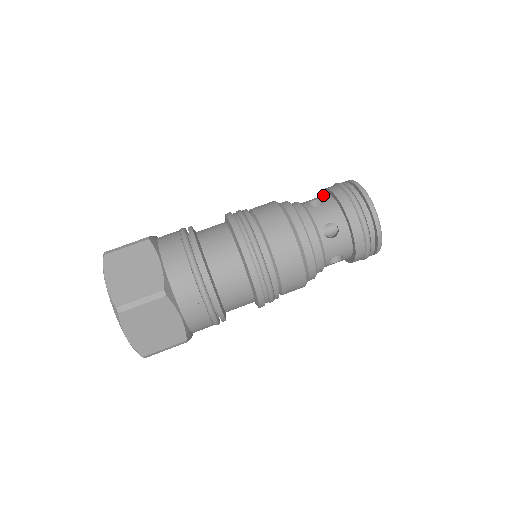
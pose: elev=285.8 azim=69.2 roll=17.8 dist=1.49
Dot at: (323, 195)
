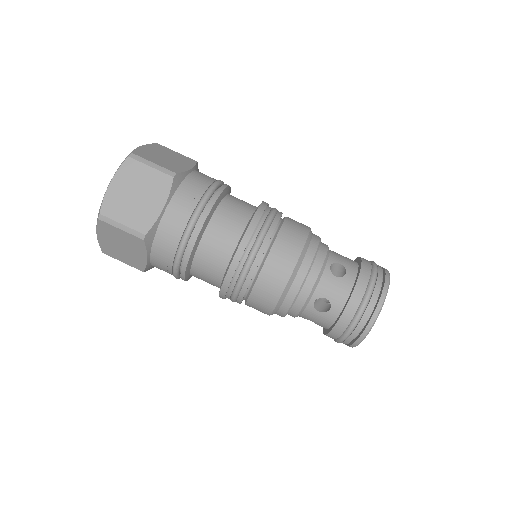
Dot at: (354, 266)
